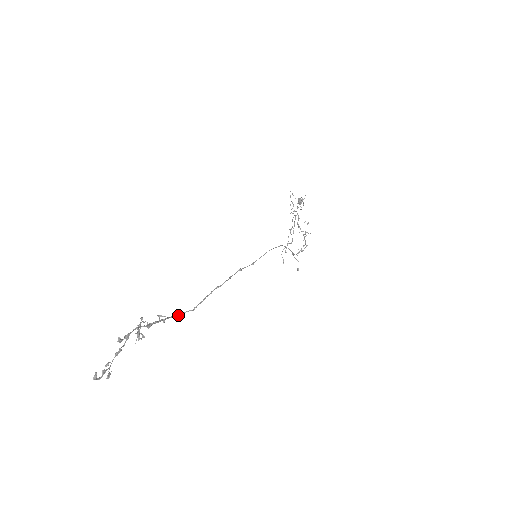
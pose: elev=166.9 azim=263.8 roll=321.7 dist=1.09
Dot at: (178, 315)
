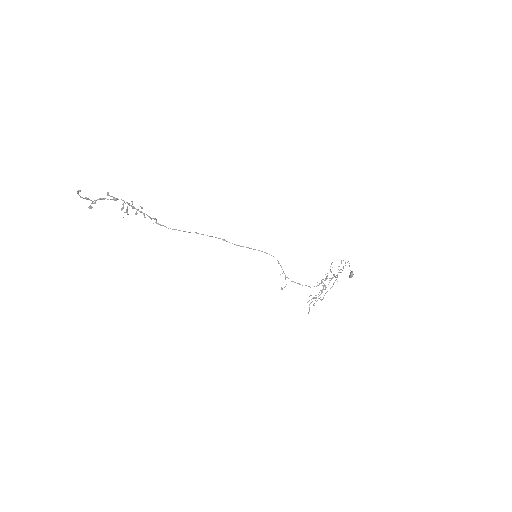
Dot at: (156, 222)
